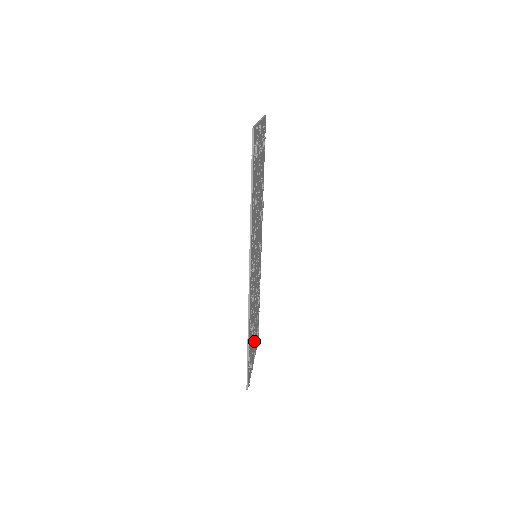
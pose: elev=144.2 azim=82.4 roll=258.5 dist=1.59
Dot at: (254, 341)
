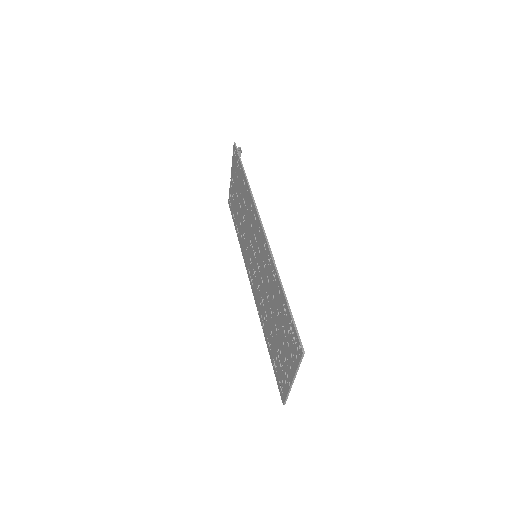
Dot at: (283, 352)
